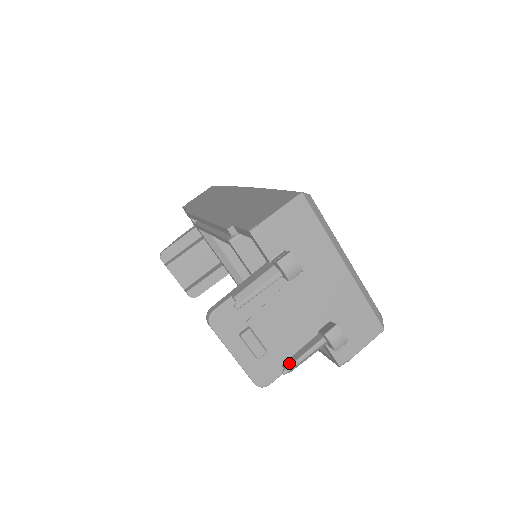
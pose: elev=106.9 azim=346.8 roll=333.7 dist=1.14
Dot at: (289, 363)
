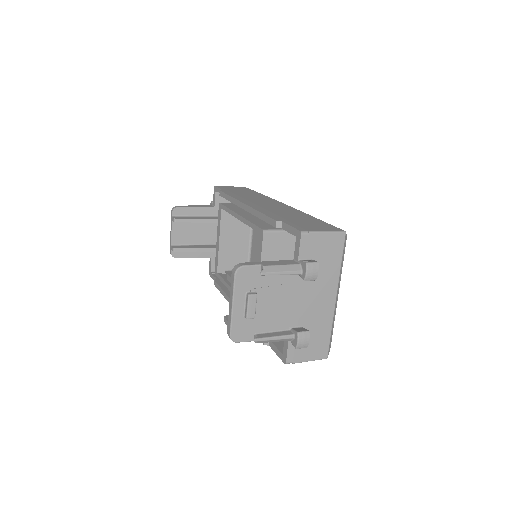
Dot at: (262, 336)
